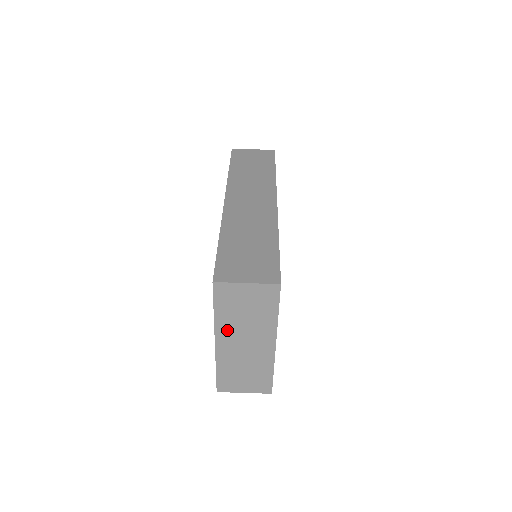
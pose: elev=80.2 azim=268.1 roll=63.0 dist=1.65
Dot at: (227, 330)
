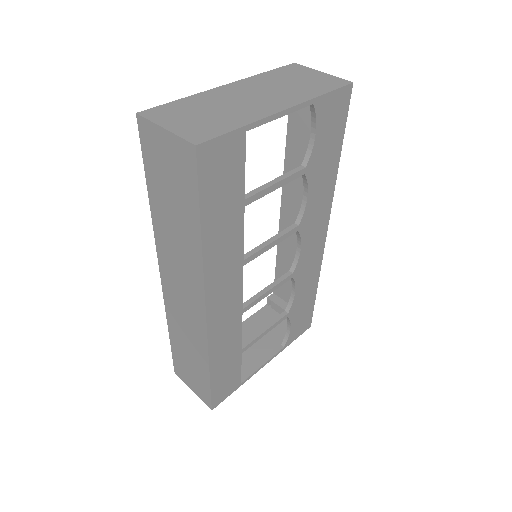
Dot at: (255, 84)
